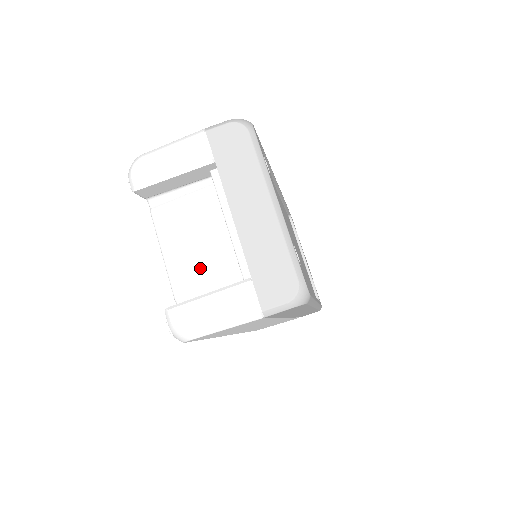
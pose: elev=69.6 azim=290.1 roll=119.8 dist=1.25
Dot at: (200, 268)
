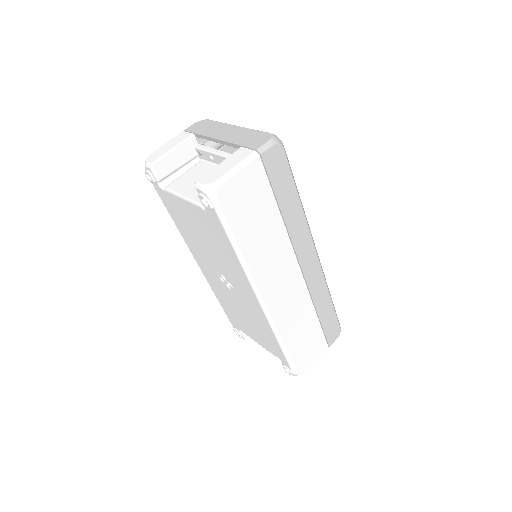
Dot at: occluded
